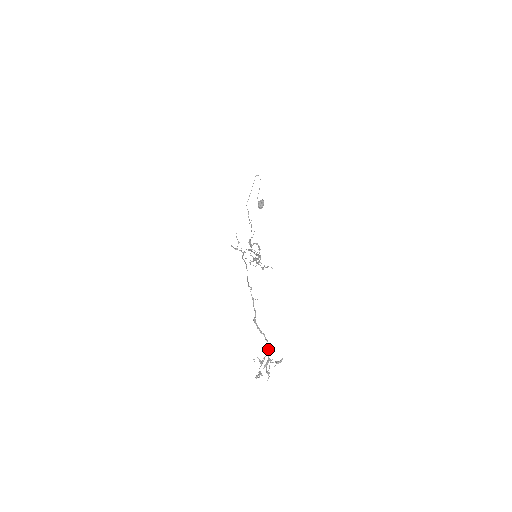
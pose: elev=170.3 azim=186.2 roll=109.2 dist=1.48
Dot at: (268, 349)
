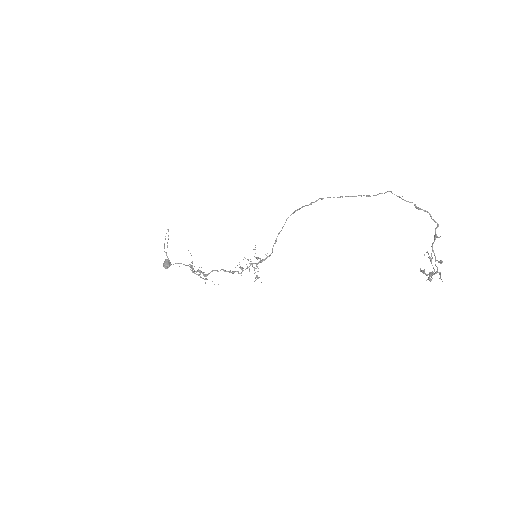
Dot at: (439, 237)
